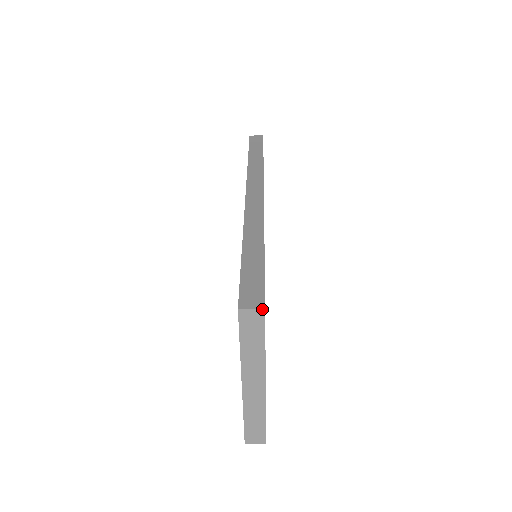
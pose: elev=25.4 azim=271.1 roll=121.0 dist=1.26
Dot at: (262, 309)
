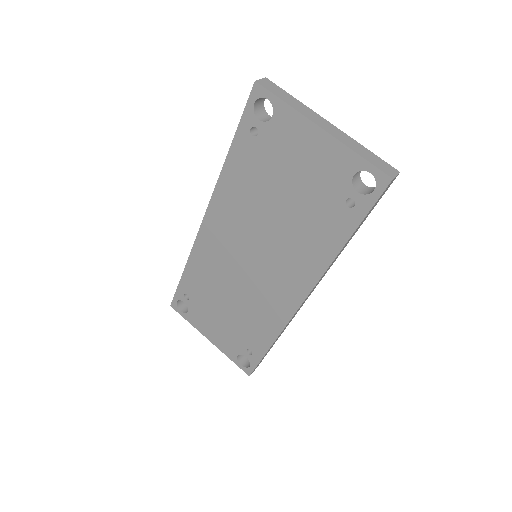
Dot at: occluded
